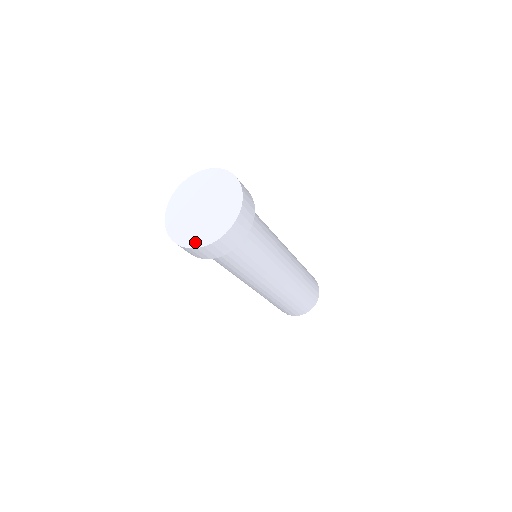
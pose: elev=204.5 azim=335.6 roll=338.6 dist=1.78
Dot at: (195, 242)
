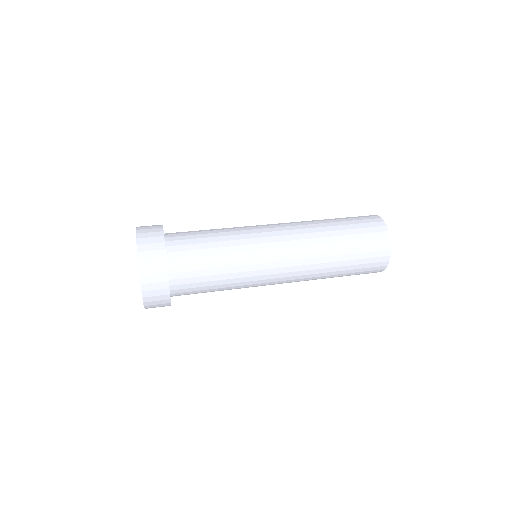
Dot at: occluded
